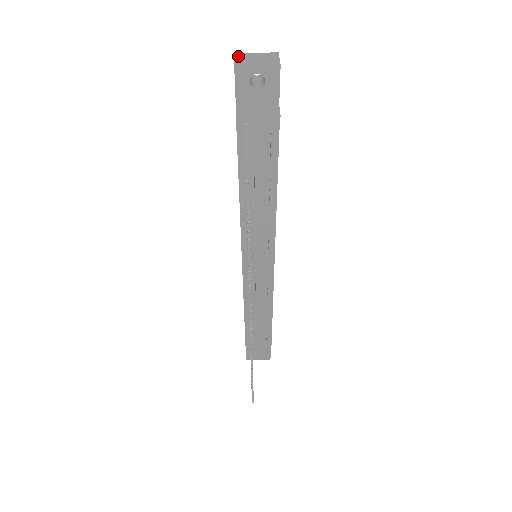
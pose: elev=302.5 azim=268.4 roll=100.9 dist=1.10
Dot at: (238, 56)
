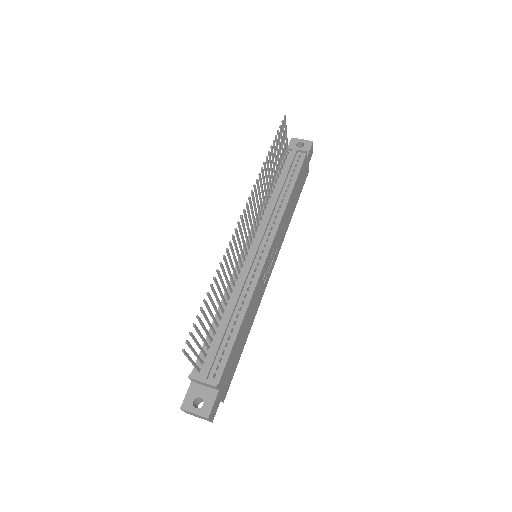
Dot at: occluded
